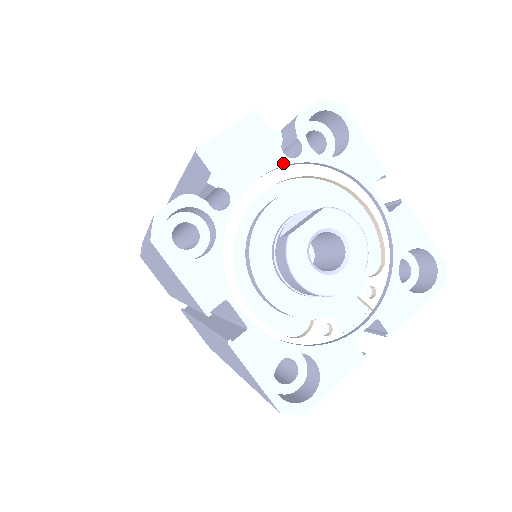
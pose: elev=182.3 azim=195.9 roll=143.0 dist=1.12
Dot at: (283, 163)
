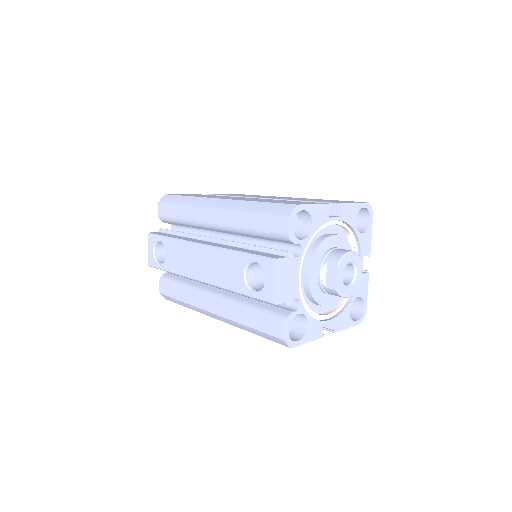
Dot at: (300, 261)
